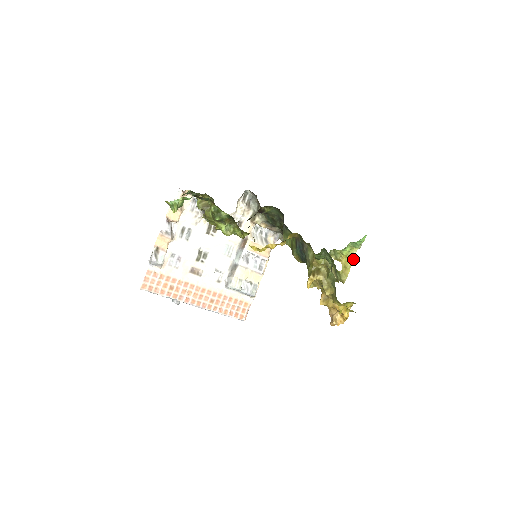
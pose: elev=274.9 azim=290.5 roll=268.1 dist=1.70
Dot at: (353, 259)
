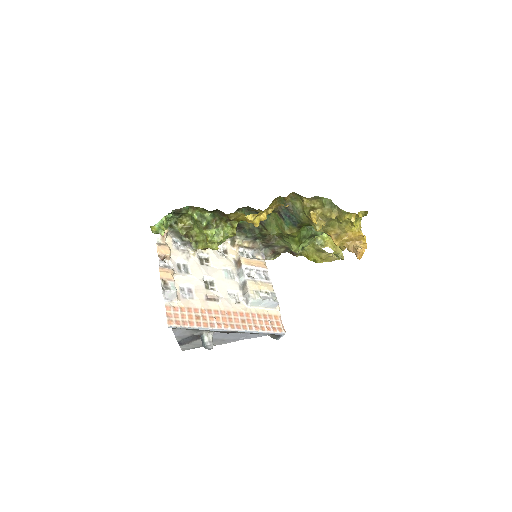
Dot at: occluded
